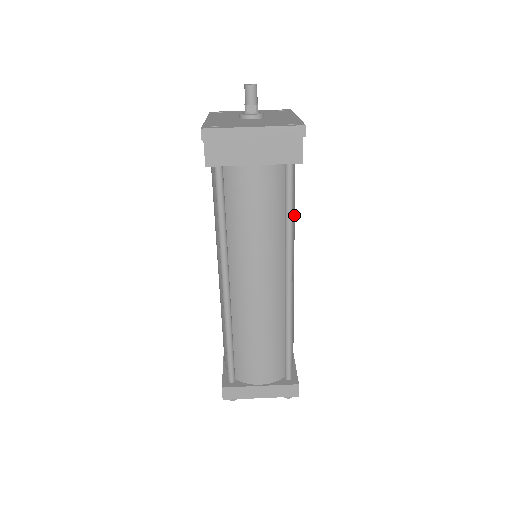
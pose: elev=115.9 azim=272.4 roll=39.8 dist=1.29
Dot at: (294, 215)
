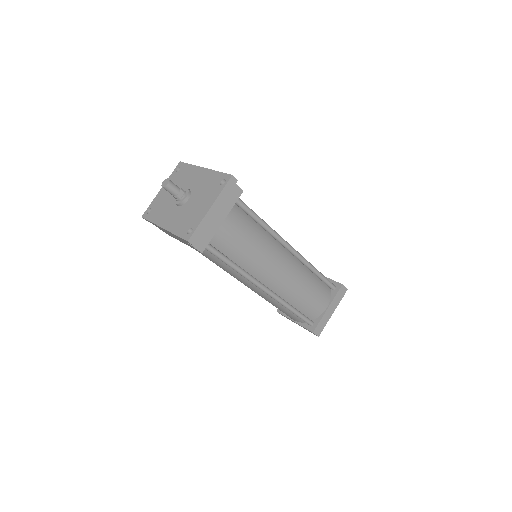
Dot at: occluded
